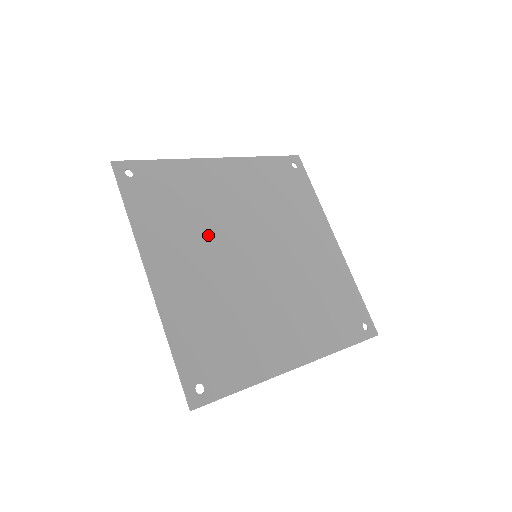
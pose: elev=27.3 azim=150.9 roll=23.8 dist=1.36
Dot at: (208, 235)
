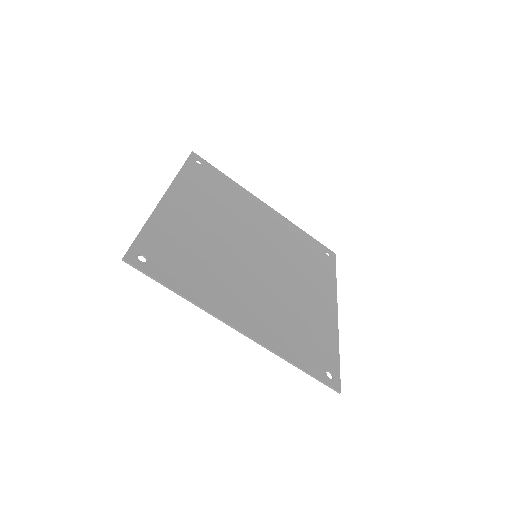
Dot at: (227, 218)
